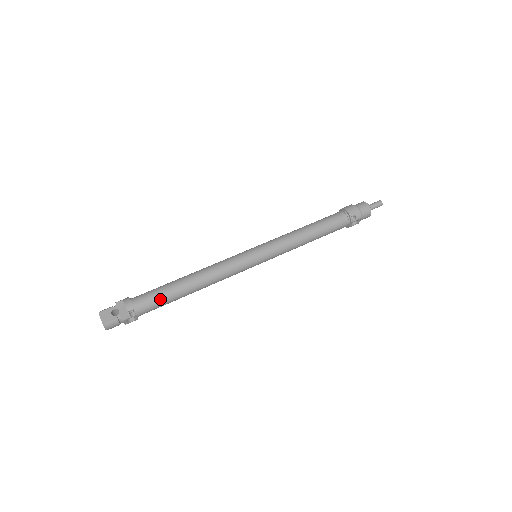
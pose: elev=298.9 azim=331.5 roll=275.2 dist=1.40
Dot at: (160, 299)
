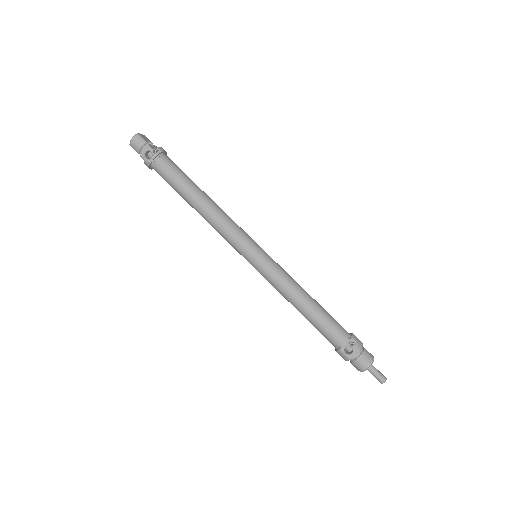
Dot at: (178, 172)
